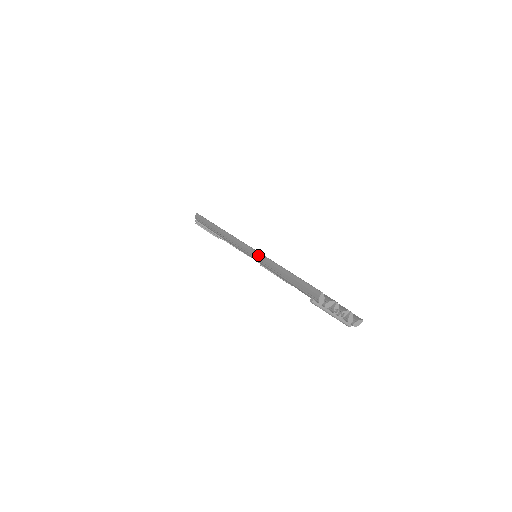
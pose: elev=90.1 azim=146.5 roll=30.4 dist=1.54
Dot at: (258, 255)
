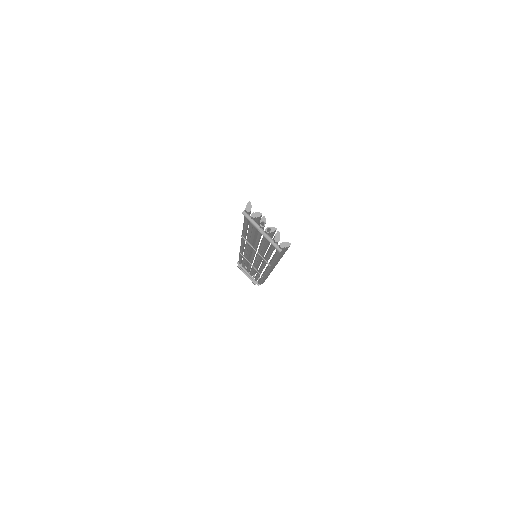
Dot at: occluded
